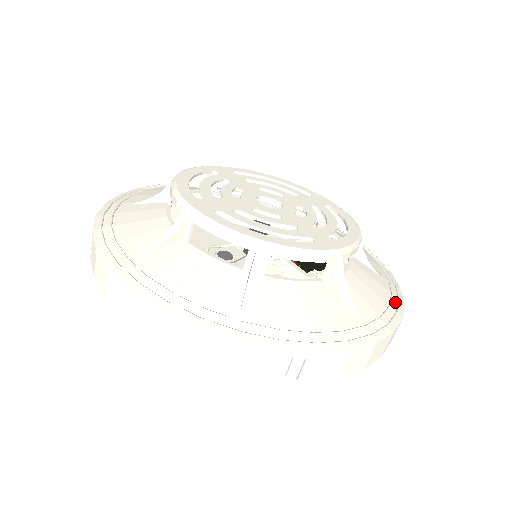
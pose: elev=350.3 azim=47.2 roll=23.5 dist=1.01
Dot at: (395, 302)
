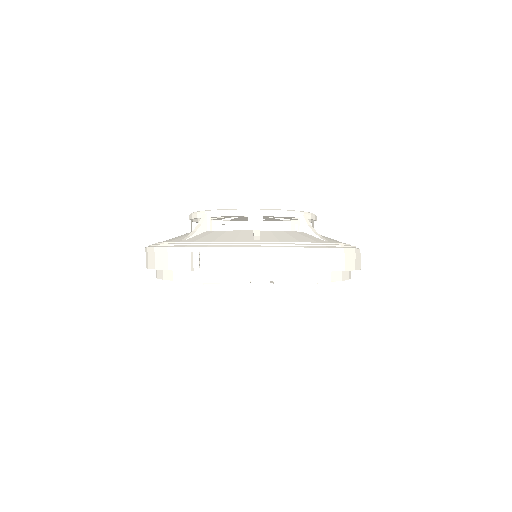
Dot at: (316, 245)
